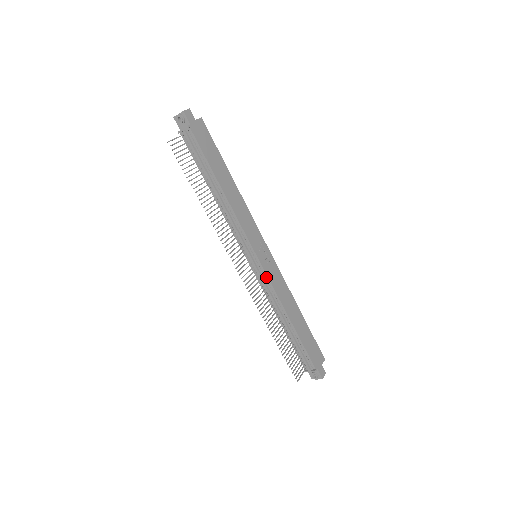
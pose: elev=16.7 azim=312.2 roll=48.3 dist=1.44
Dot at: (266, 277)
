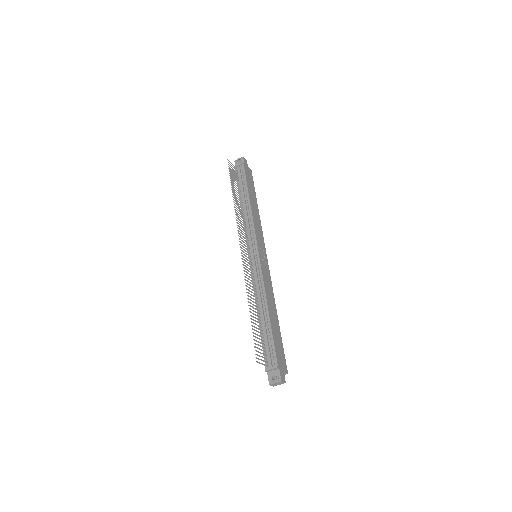
Dot at: (259, 267)
